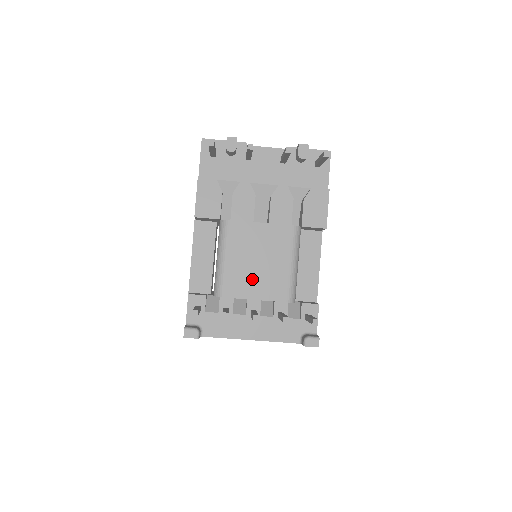
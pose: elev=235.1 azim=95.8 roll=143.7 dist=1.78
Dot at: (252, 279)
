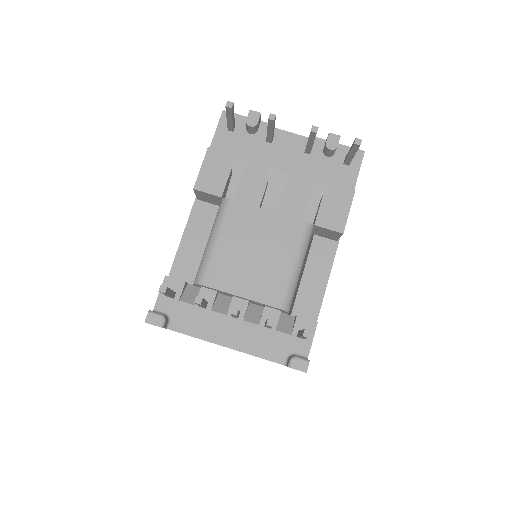
Dot at: (243, 272)
